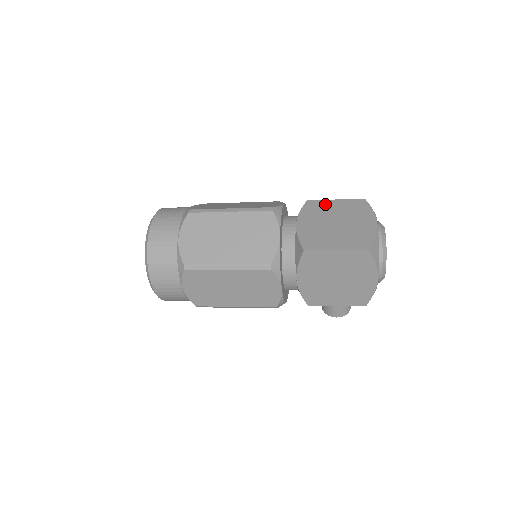
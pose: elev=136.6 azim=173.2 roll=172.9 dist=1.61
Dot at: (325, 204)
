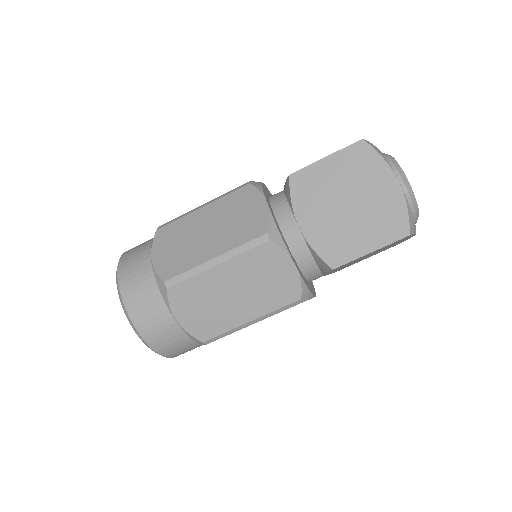
Dot at: (316, 173)
